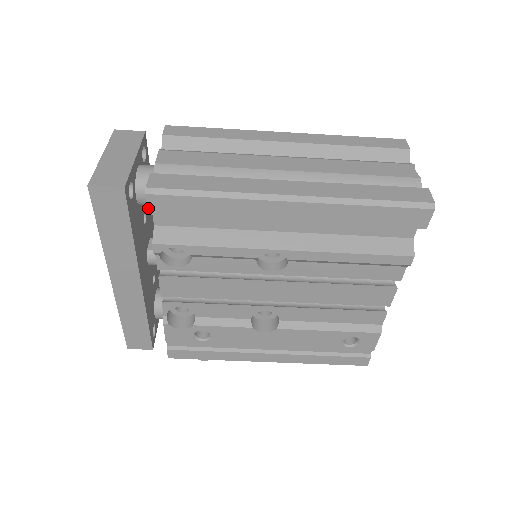
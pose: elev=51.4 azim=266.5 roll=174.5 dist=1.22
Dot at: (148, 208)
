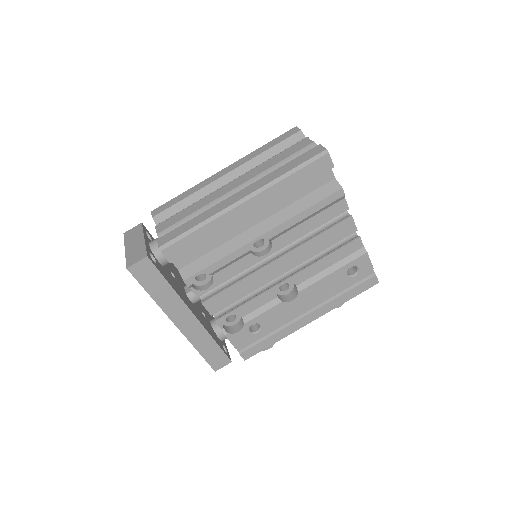
Dot at: (167, 259)
